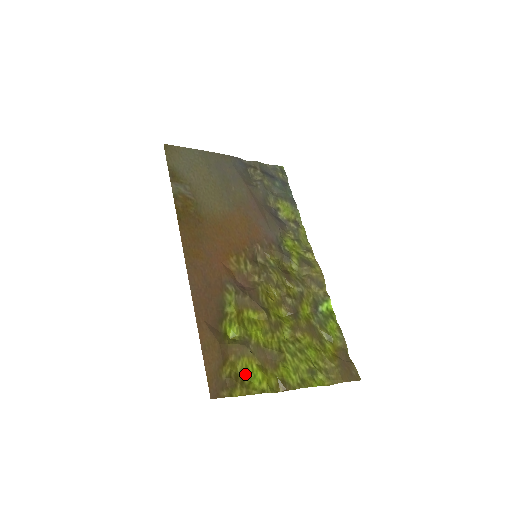
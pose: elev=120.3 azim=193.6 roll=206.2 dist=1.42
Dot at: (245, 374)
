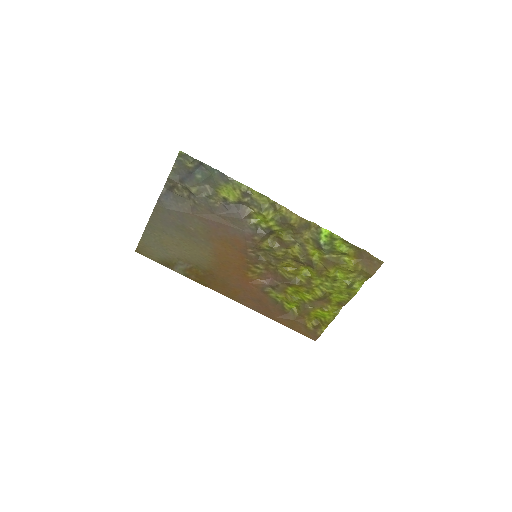
Dot at: (319, 317)
